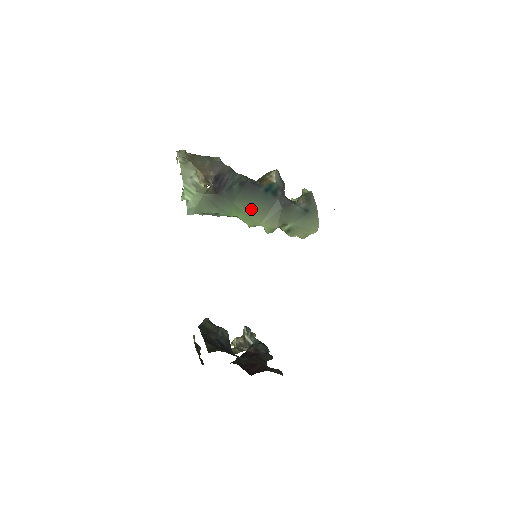
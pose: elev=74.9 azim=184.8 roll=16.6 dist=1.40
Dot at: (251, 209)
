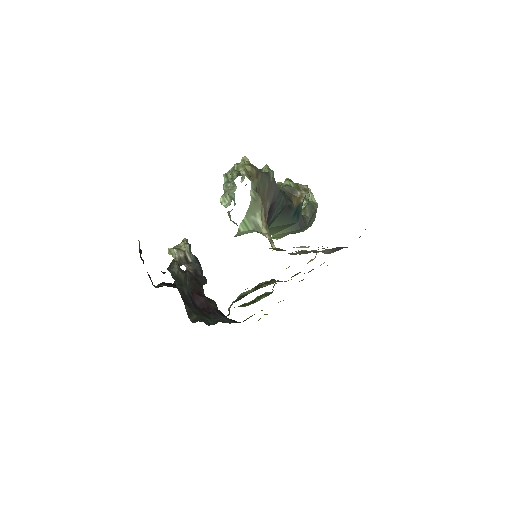
Dot at: (276, 229)
